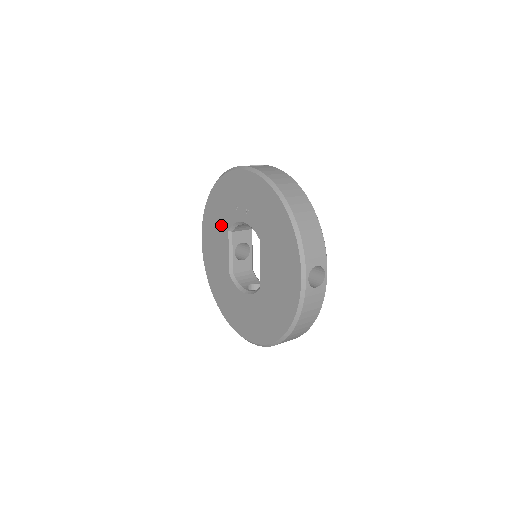
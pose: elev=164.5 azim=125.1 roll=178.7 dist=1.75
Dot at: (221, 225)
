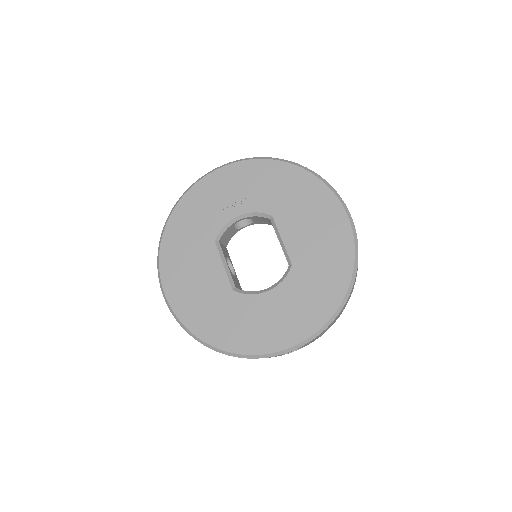
Dot at: (199, 243)
